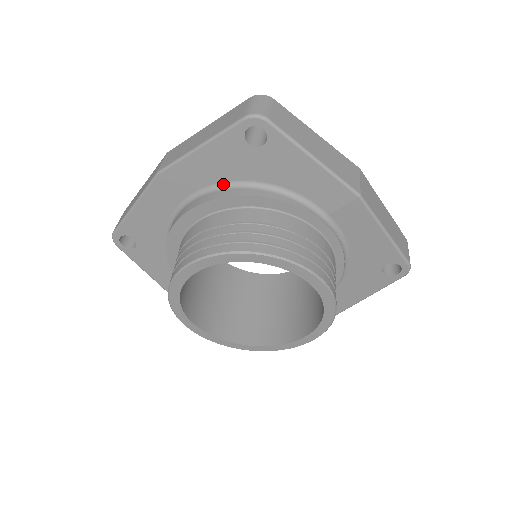
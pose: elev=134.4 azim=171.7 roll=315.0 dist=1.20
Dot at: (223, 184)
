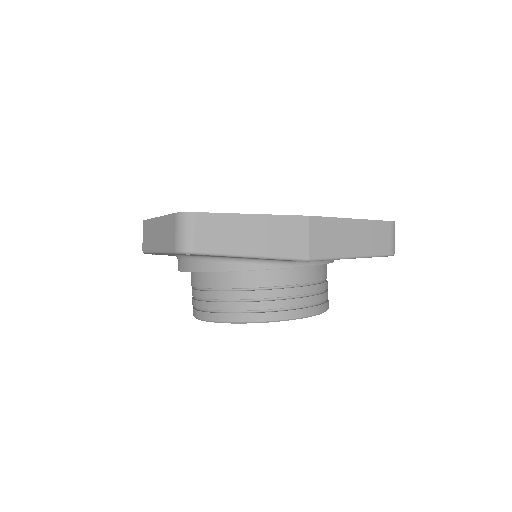
Dot at: (194, 256)
